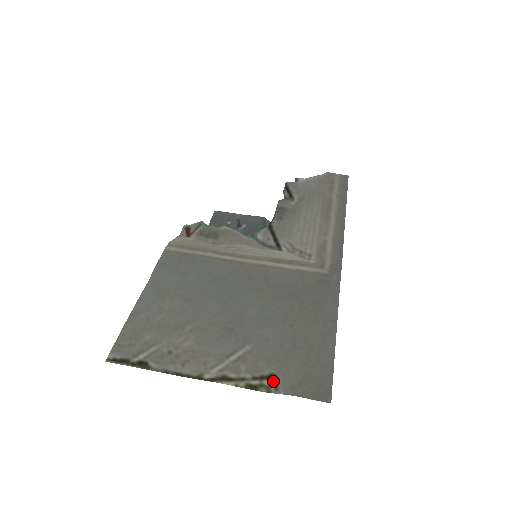
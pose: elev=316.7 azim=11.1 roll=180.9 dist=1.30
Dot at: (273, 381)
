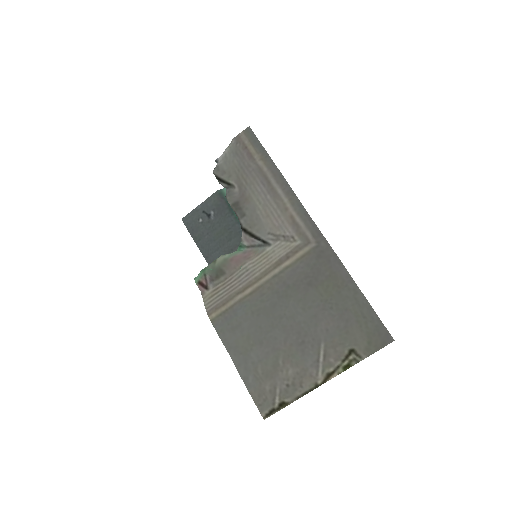
Dot at: (354, 353)
